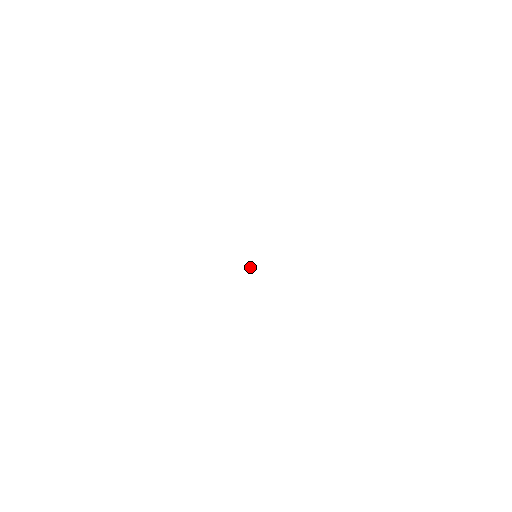
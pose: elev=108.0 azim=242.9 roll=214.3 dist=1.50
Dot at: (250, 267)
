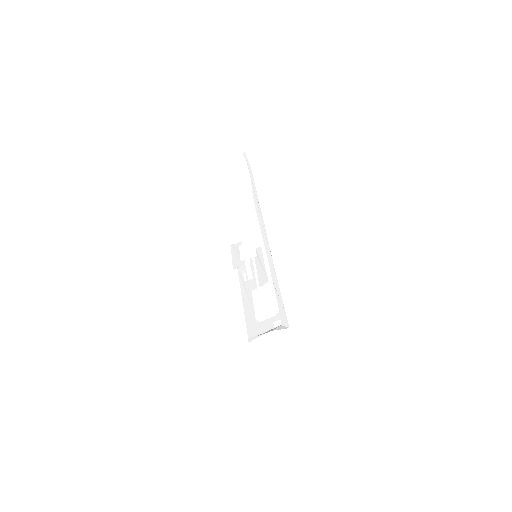
Dot at: (240, 261)
